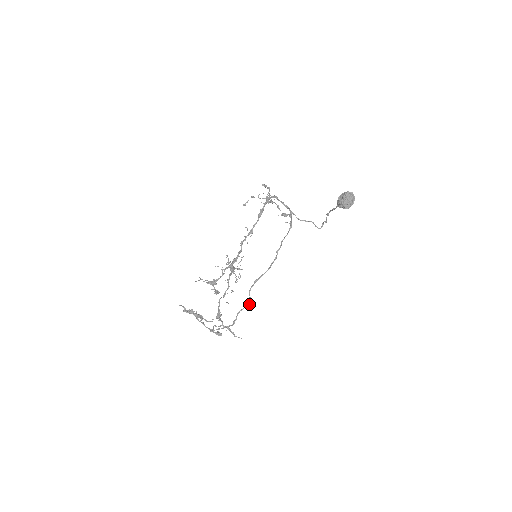
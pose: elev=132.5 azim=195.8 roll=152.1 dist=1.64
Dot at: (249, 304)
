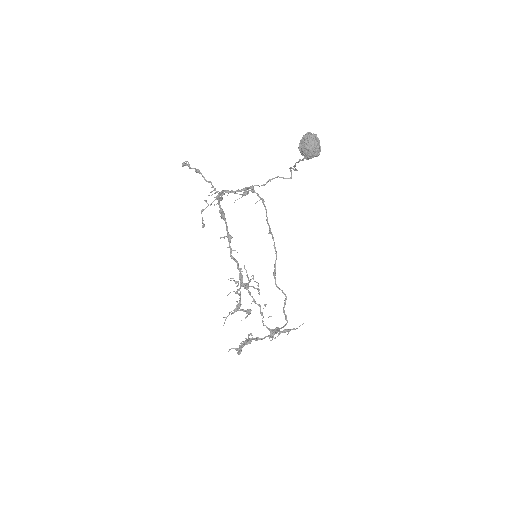
Dot at: (286, 296)
